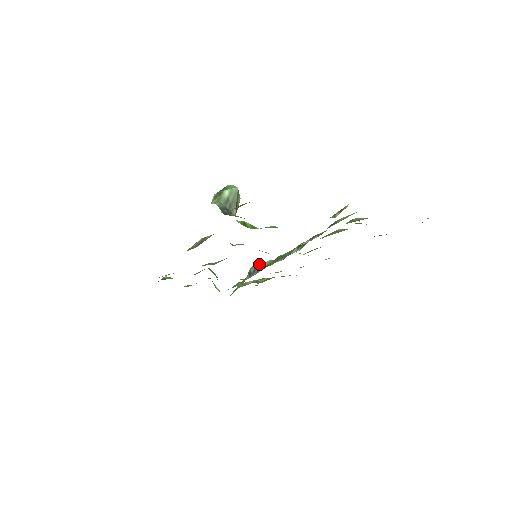
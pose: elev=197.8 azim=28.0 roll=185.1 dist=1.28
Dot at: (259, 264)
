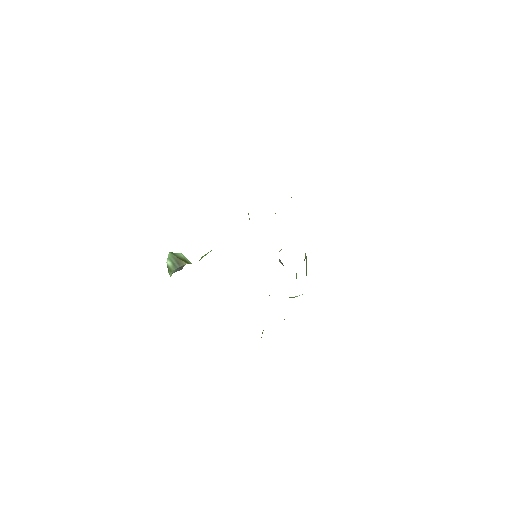
Dot at: occluded
